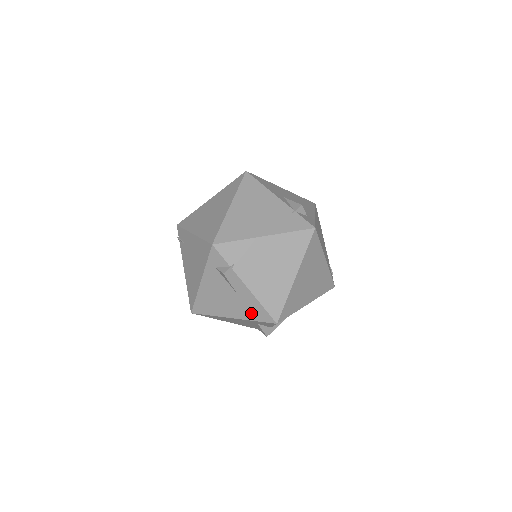
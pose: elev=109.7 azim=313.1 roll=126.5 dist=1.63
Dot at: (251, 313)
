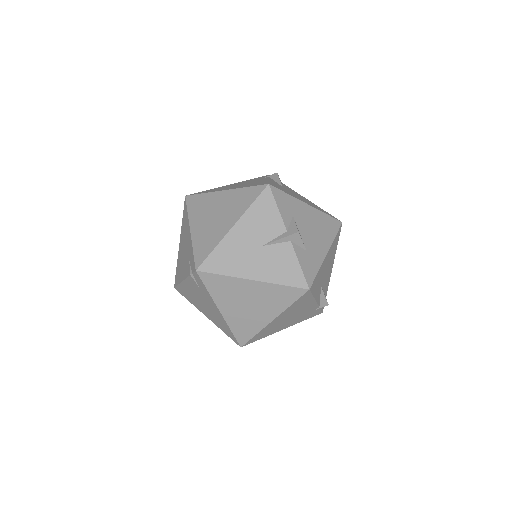
Dot at: occluded
